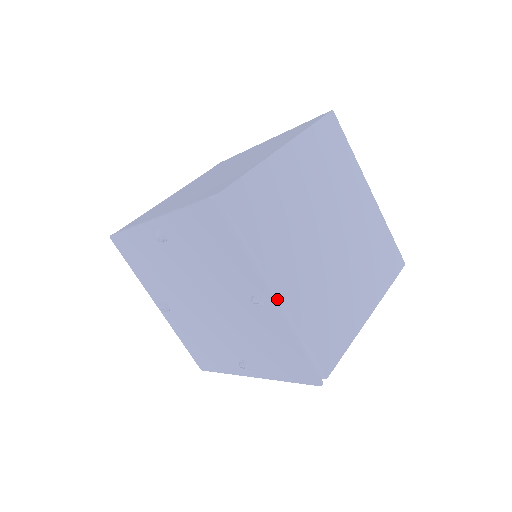
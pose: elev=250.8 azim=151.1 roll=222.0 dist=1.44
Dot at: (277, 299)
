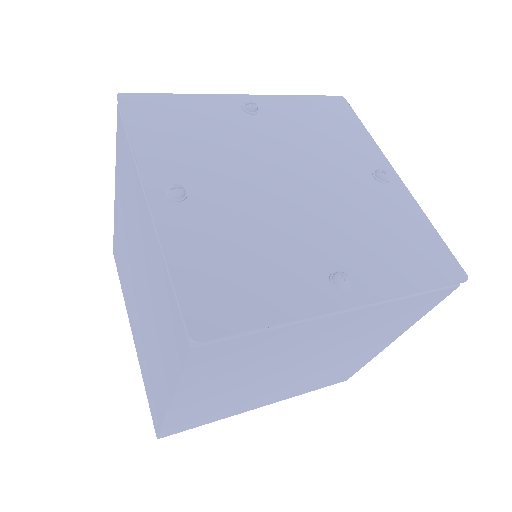
Dot at: occluded
